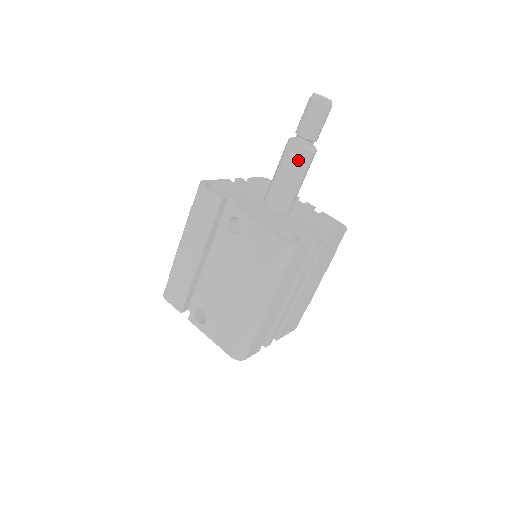
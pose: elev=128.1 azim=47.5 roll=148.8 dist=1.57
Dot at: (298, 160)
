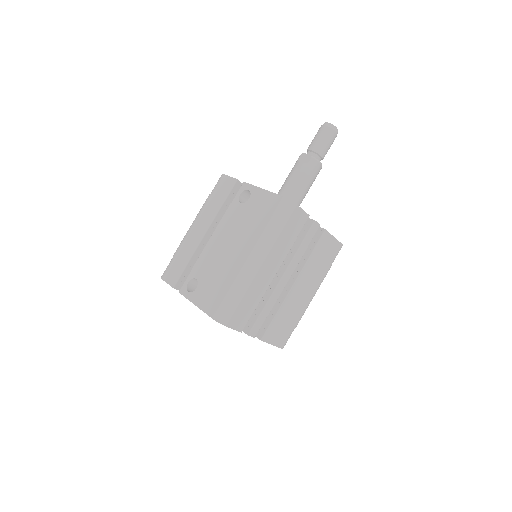
Dot at: (306, 166)
